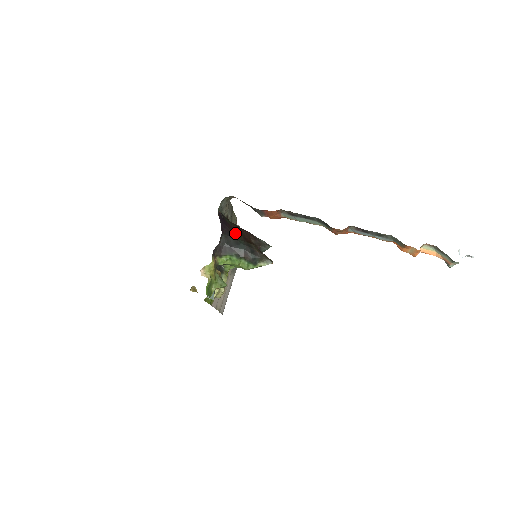
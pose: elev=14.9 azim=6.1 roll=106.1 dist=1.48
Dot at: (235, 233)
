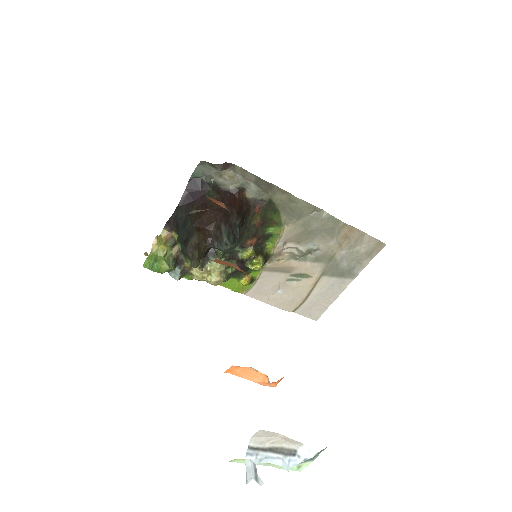
Dot at: (197, 211)
